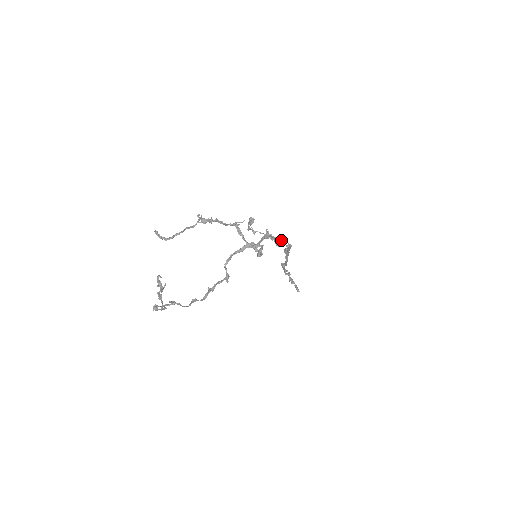
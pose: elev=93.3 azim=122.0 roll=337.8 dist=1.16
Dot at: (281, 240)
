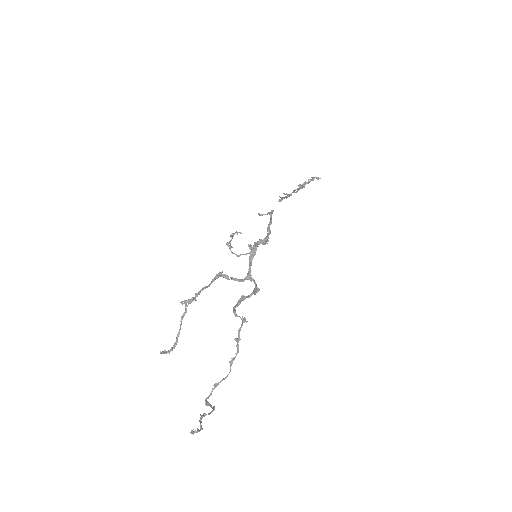
Dot at: (268, 224)
